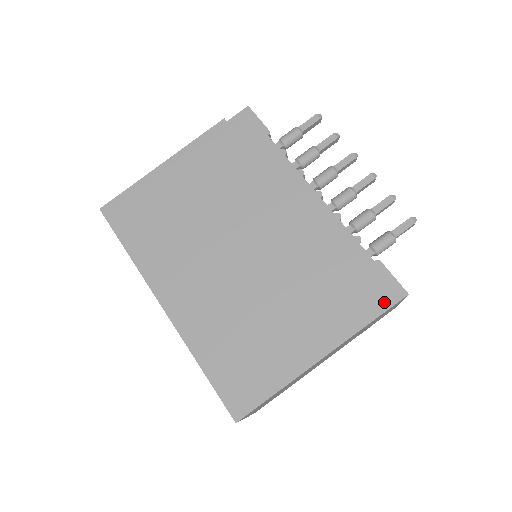
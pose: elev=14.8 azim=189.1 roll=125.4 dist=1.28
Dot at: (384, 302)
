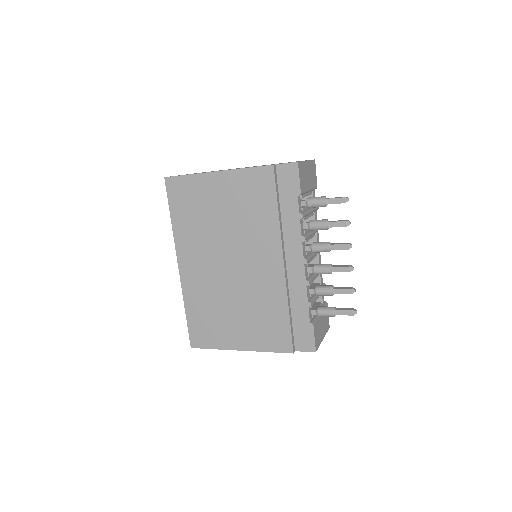
Dot at: (300, 346)
